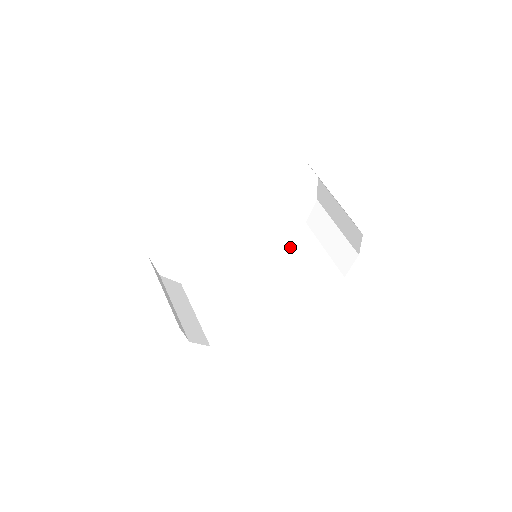
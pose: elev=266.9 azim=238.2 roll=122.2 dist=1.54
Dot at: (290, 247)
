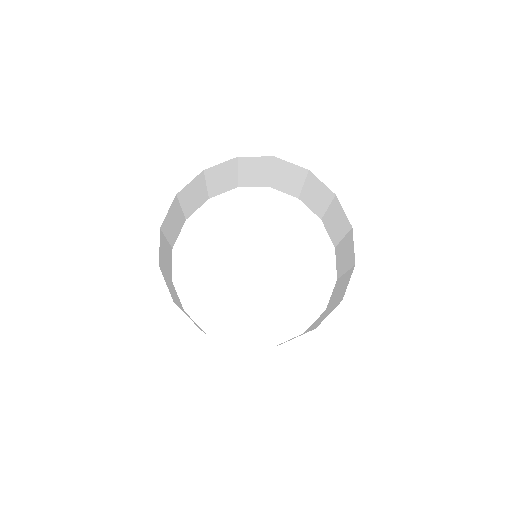
Dot at: (335, 246)
